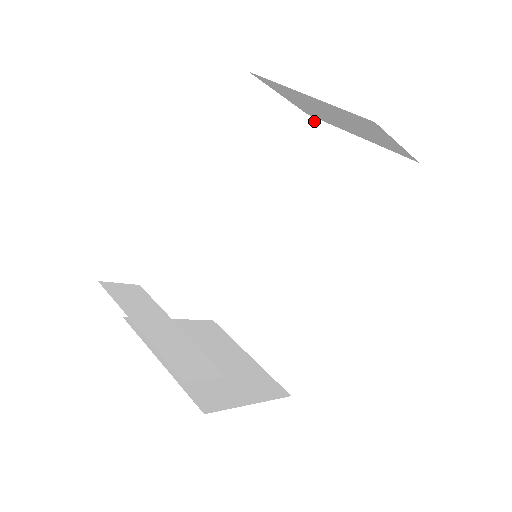
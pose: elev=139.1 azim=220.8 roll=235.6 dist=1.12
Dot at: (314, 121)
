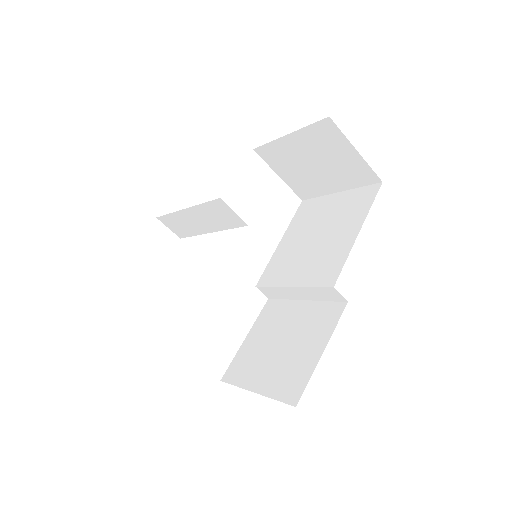
Dot at: (307, 201)
